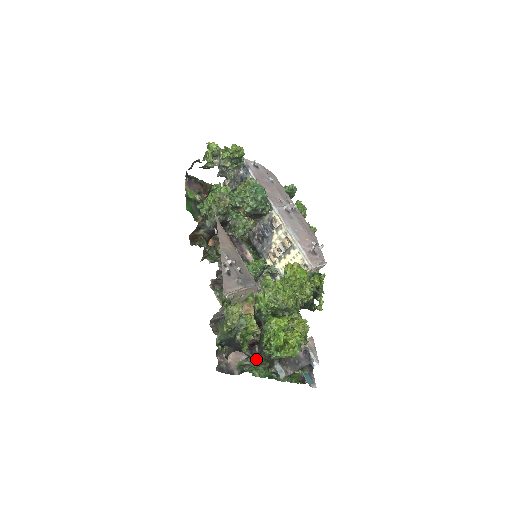
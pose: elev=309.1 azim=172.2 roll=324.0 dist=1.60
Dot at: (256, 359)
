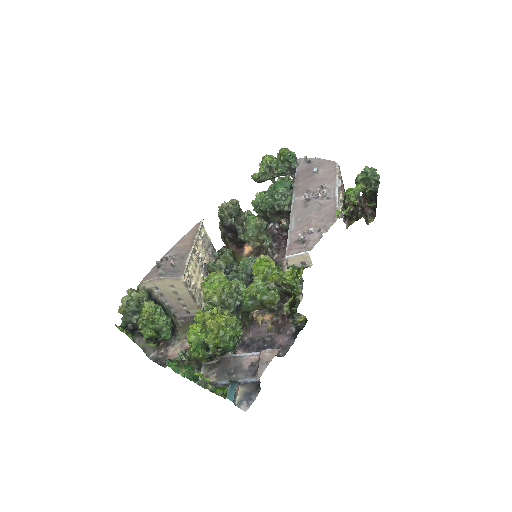
Dot at: (188, 357)
